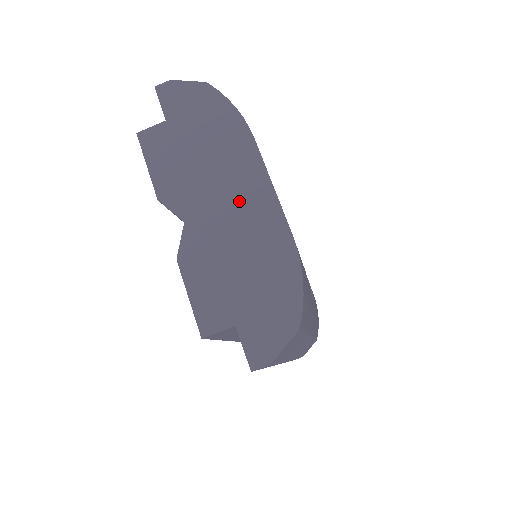
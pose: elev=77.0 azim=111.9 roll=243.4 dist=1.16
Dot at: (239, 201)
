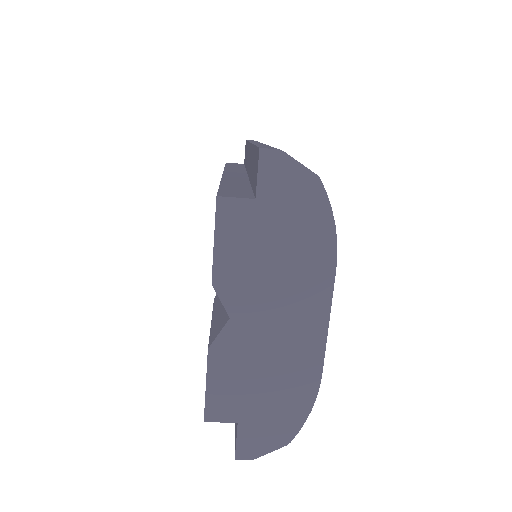
Dot at: (291, 323)
